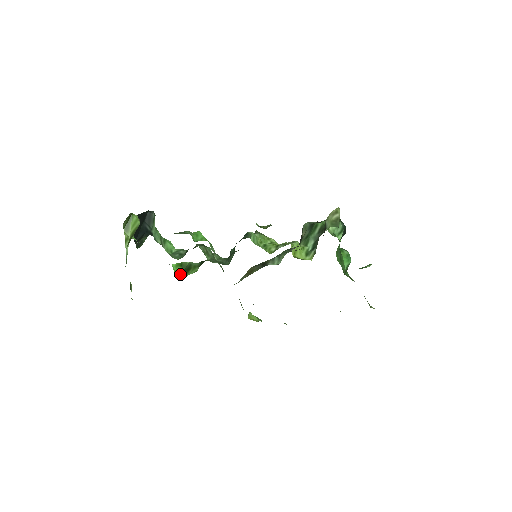
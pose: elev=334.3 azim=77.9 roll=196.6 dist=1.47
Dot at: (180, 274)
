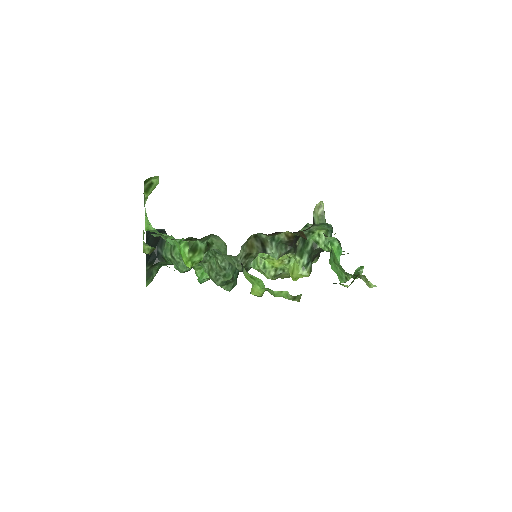
Dot at: (187, 253)
